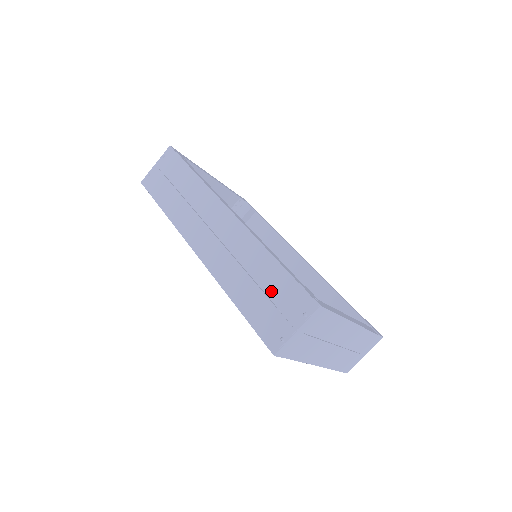
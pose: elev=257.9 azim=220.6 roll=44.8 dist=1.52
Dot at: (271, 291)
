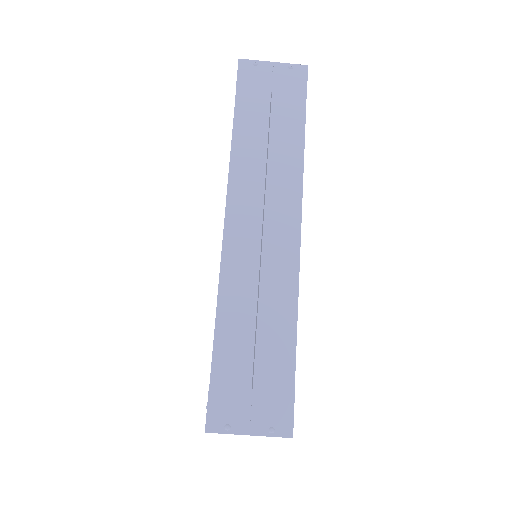
Dot at: (262, 366)
